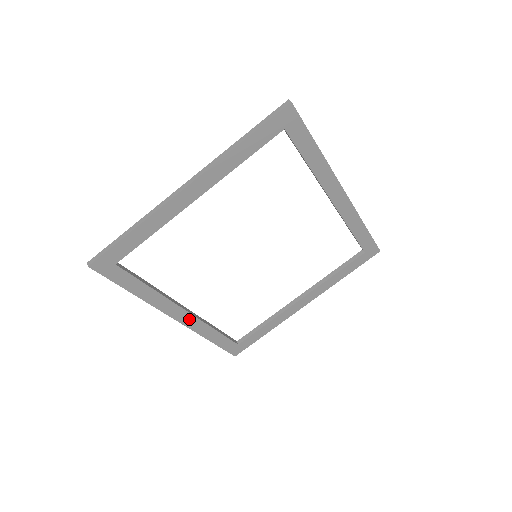
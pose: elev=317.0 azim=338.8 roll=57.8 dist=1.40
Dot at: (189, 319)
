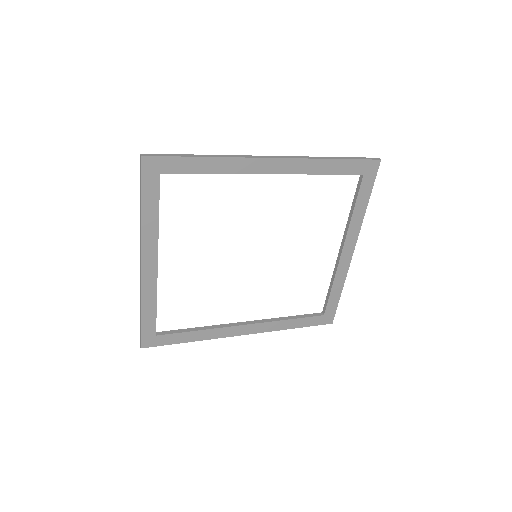
Dot at: (255, 328)
